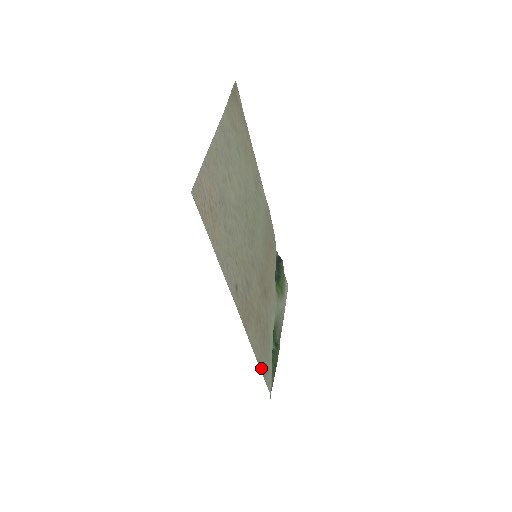
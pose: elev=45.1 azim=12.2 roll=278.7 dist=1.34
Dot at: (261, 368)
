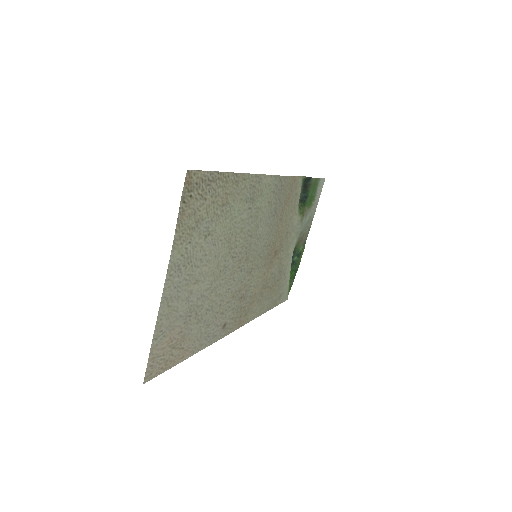
Dot at: (270, 308)
